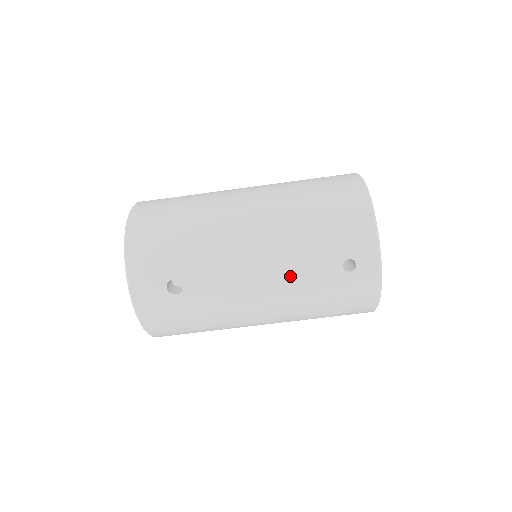
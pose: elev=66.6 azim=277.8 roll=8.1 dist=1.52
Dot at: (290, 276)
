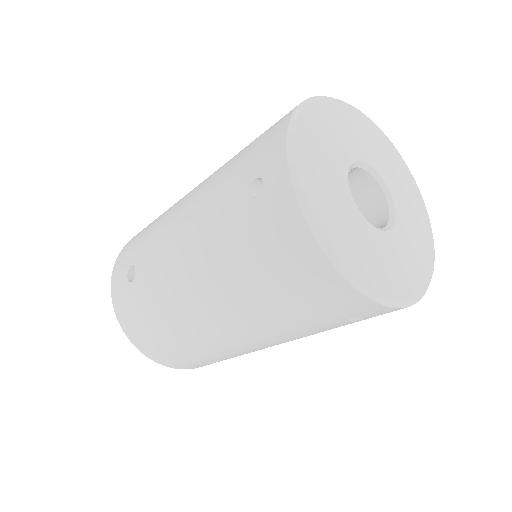
Dot at: (300, 337)
